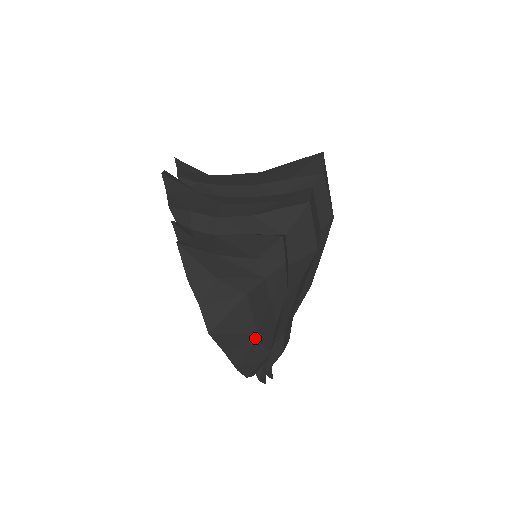
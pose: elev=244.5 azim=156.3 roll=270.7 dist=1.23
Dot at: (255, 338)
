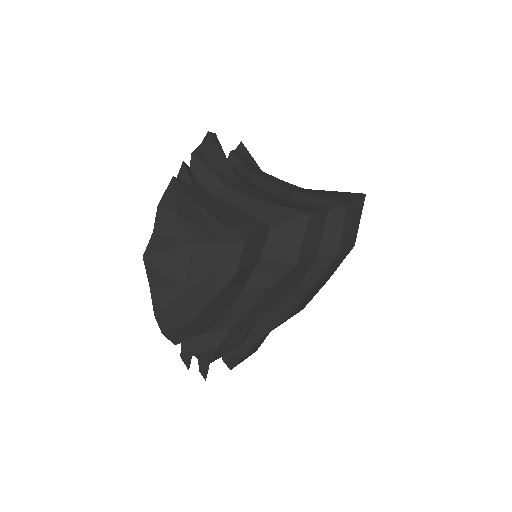
Dot at: (181, 292)
